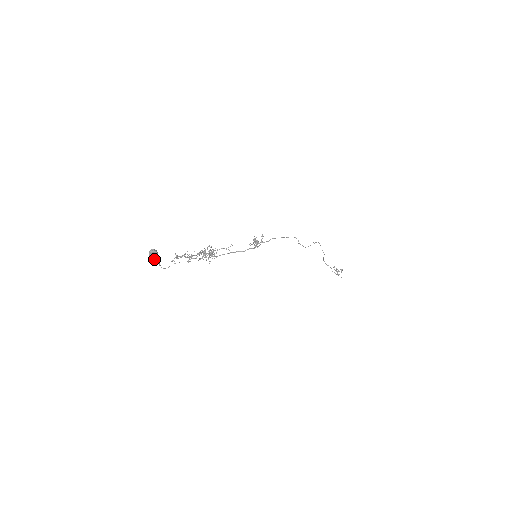
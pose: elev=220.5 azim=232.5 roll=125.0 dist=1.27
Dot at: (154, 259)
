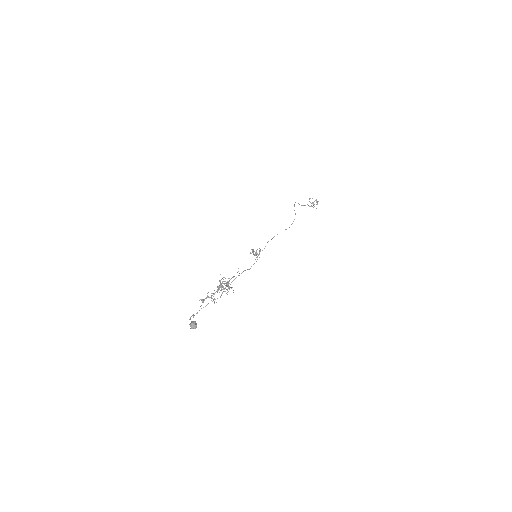
Dot at: (190, 318)
